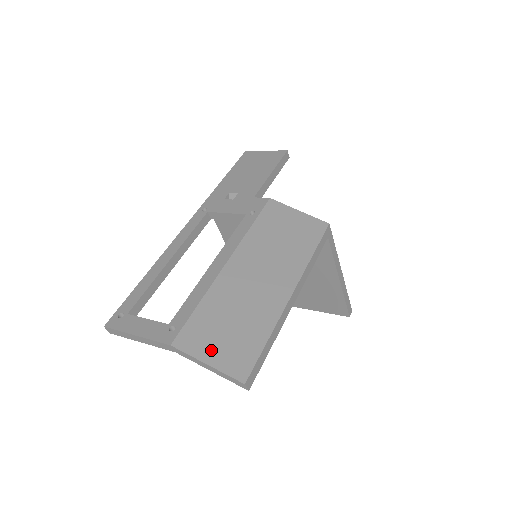
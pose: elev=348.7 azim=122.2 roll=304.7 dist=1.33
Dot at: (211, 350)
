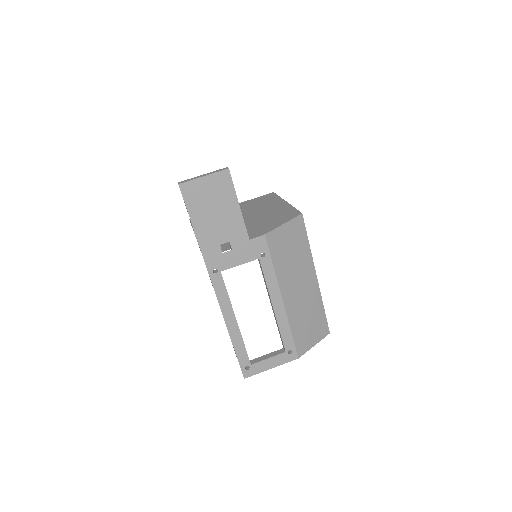
Dot at: (312, 340)
